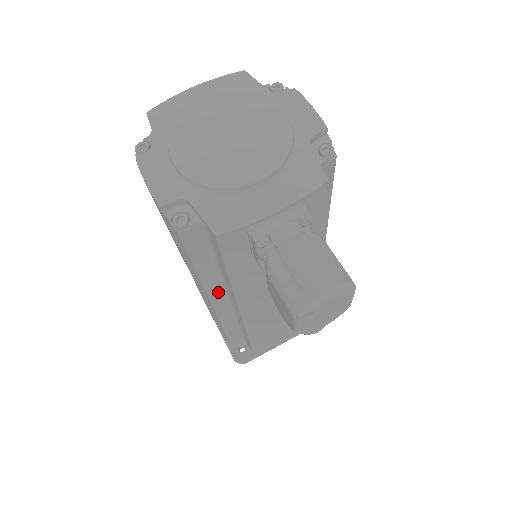
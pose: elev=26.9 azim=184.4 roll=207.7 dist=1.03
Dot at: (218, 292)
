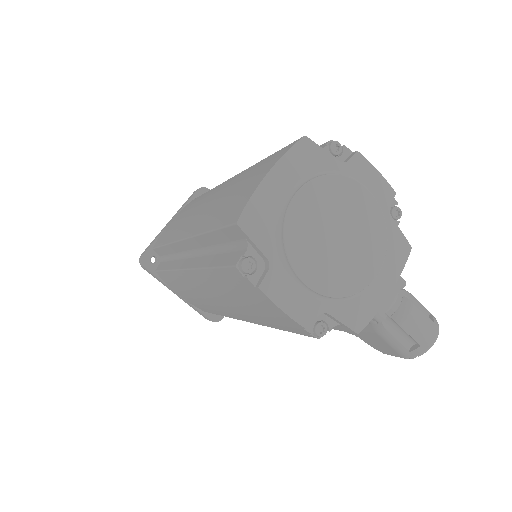
Dot at: occluded
